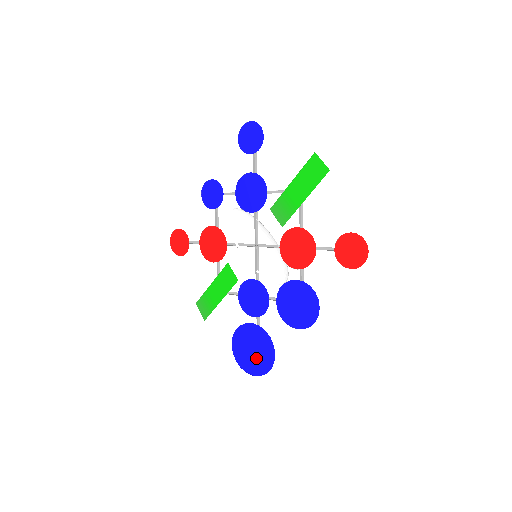
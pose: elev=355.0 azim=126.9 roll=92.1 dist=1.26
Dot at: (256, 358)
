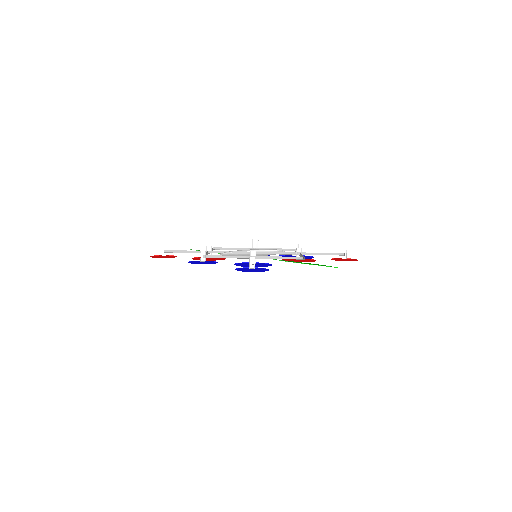
Dot at: occluded
